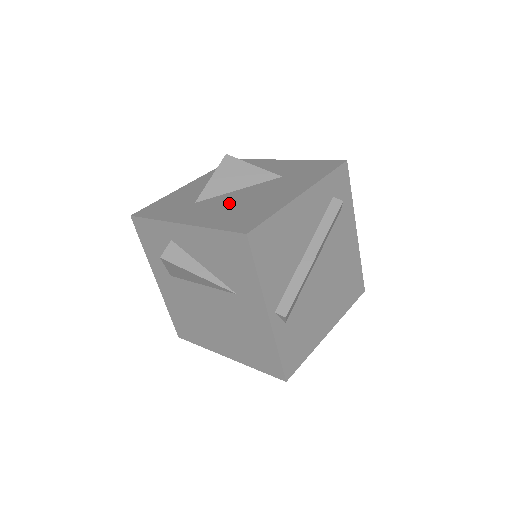
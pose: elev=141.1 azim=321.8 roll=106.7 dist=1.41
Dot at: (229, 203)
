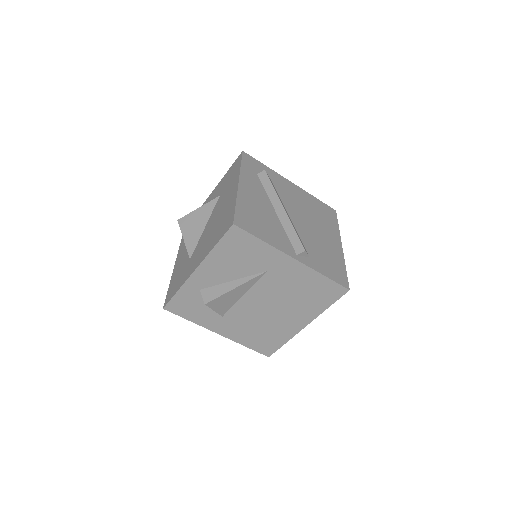
Dot at: (208, 234)
